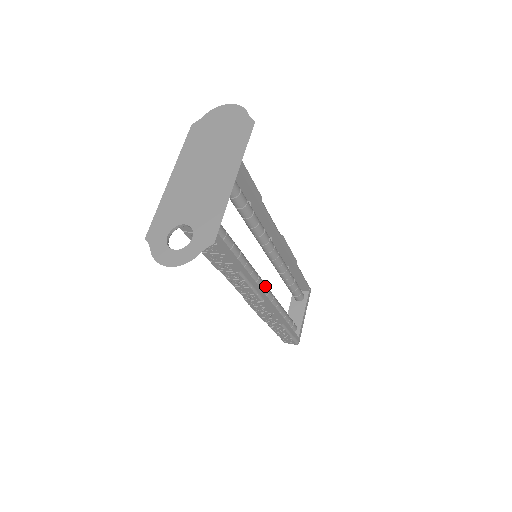
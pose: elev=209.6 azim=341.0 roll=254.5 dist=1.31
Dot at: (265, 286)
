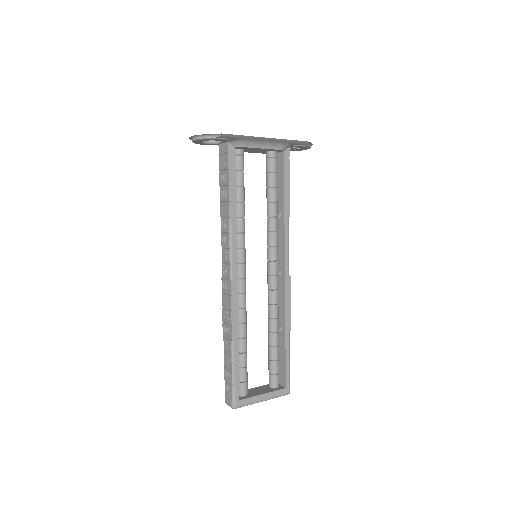
Dot at: (244, 283)
